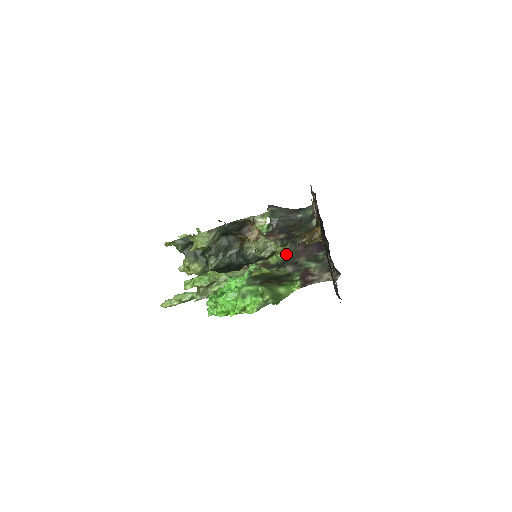
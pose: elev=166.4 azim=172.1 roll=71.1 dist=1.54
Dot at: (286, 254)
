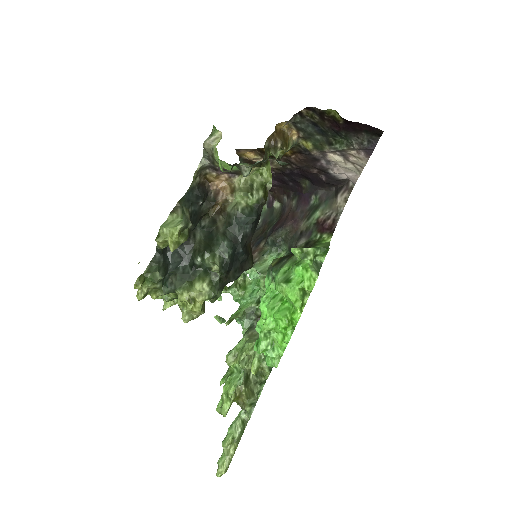
Dot at: (284, 247)
